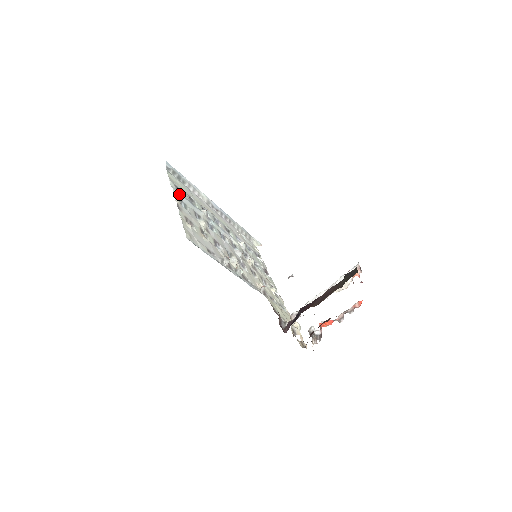
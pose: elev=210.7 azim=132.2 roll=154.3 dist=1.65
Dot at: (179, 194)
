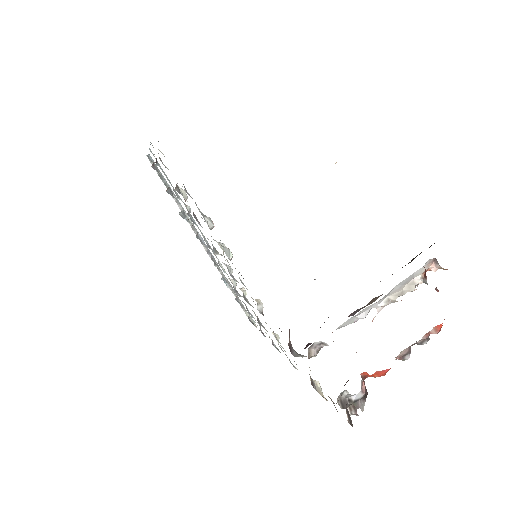
Dot at: occluded
